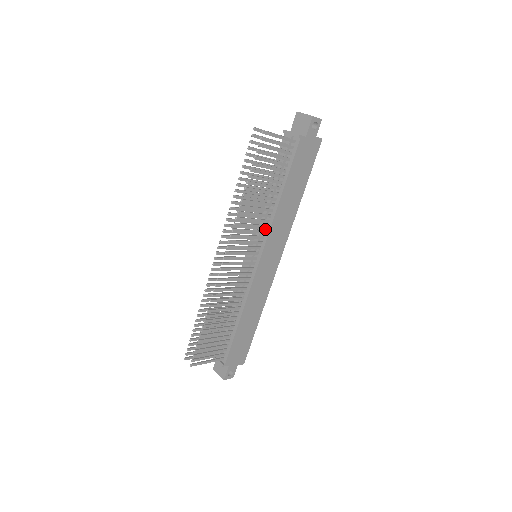
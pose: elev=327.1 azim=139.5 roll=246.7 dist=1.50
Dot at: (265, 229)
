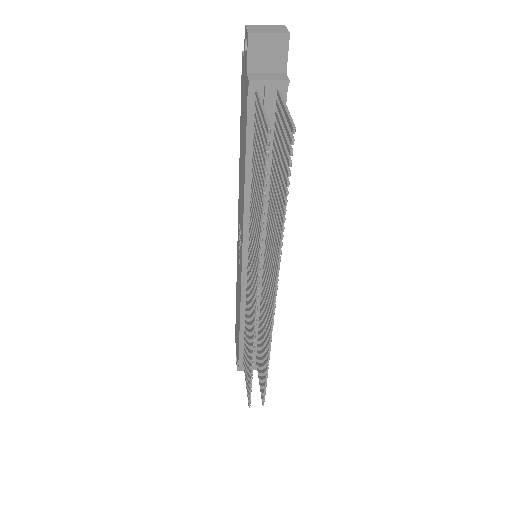
Dot at: (266, 225)
